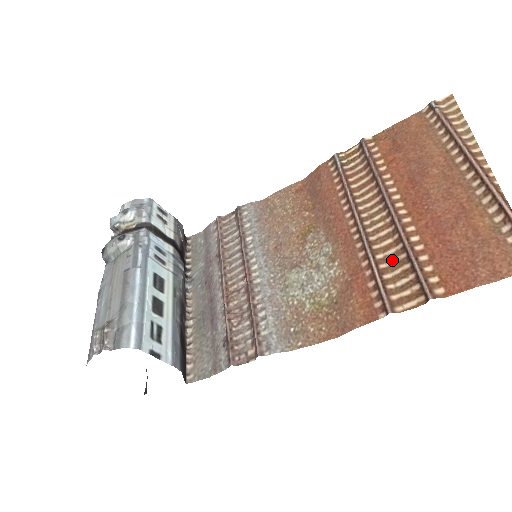
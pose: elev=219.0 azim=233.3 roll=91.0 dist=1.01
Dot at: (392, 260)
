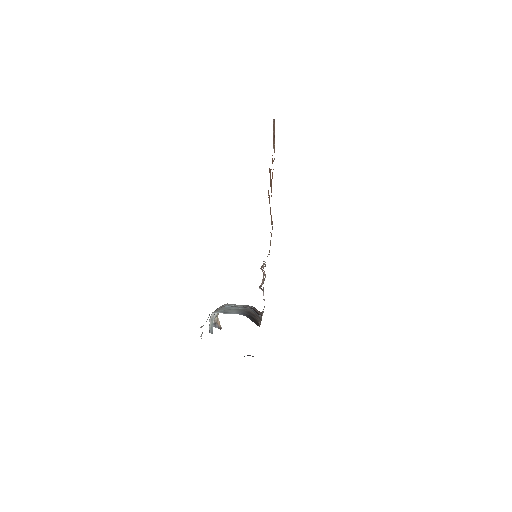
Dot at: occluded
